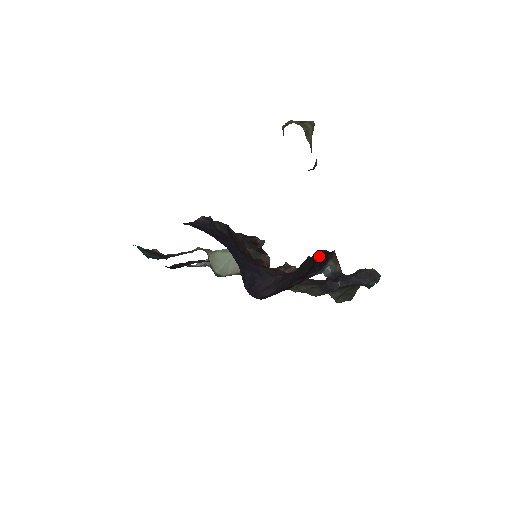
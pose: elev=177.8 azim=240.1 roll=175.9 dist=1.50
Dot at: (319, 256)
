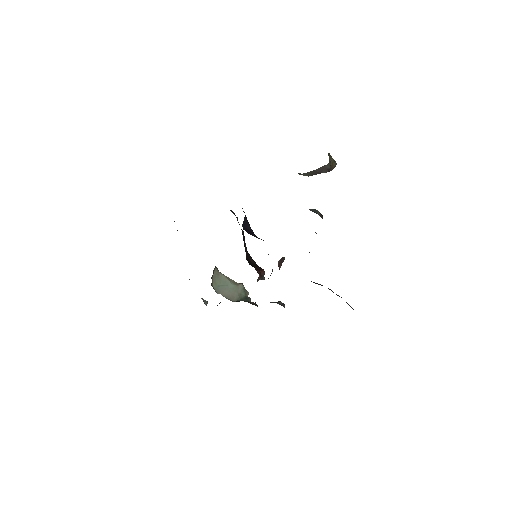
Dot at: occluded
